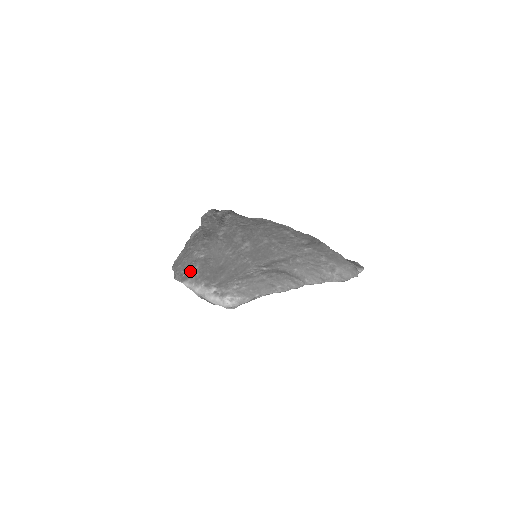
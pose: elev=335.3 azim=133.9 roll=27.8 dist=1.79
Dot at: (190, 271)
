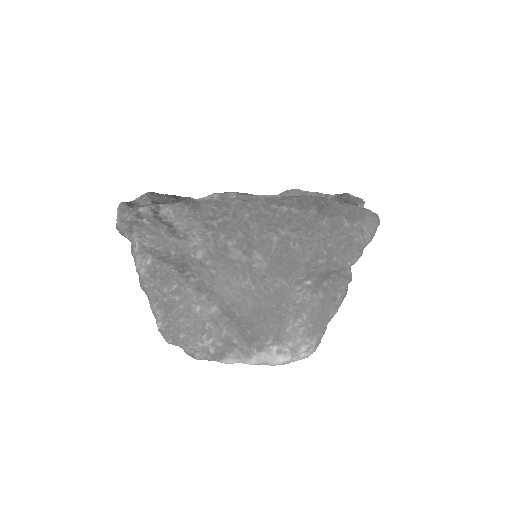
Dot at: (220, 342)
